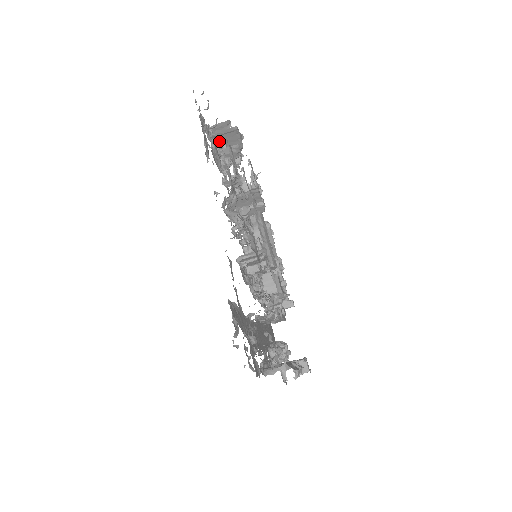
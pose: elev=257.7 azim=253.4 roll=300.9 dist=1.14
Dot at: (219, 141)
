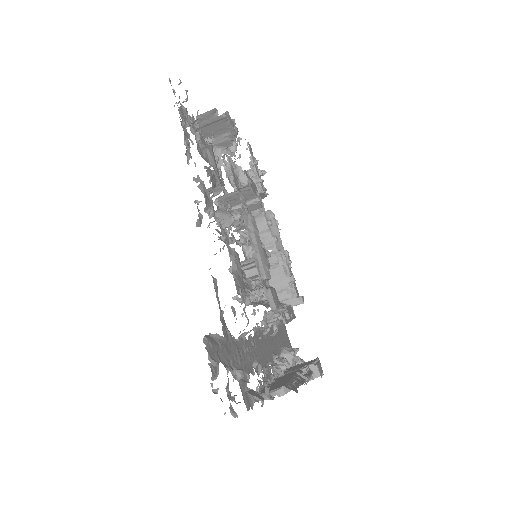
Dot at: (208, 131)
